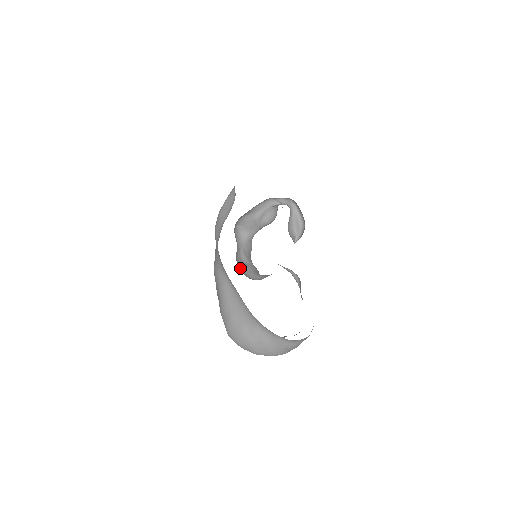
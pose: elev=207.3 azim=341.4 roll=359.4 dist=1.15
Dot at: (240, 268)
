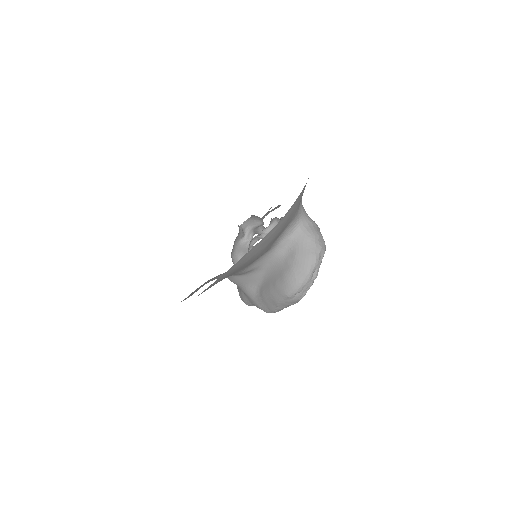
Dot at: occluded
